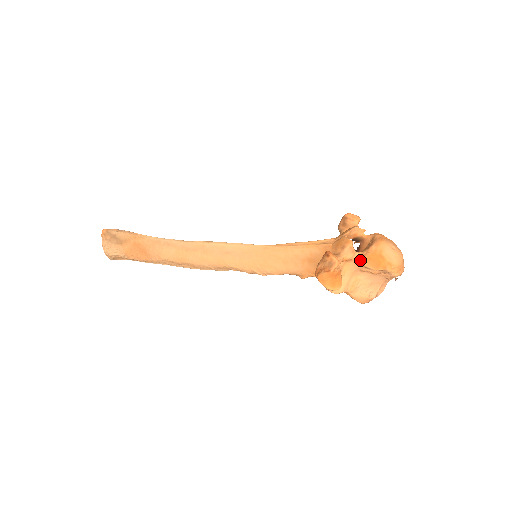
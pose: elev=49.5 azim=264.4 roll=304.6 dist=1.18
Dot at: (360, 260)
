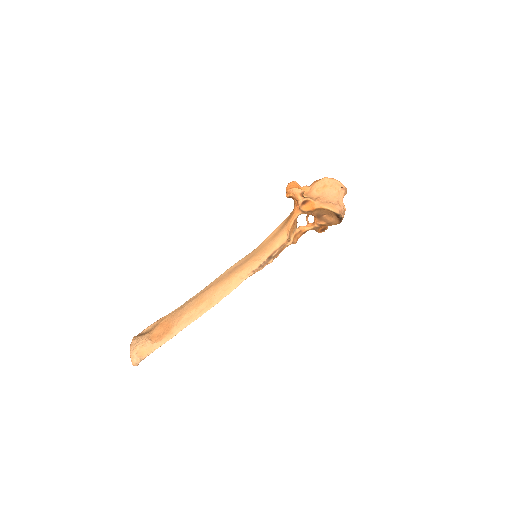
Dot at: (312, 185)
